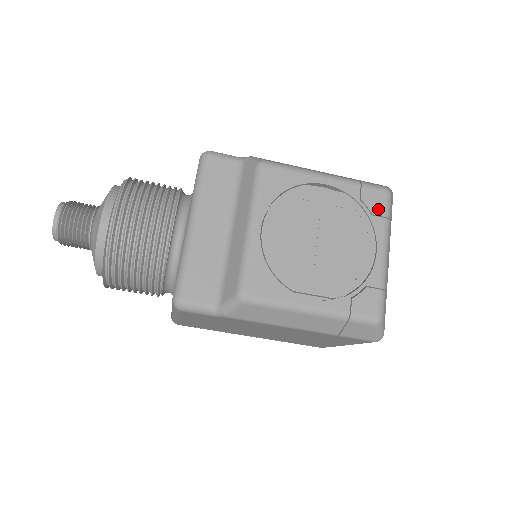
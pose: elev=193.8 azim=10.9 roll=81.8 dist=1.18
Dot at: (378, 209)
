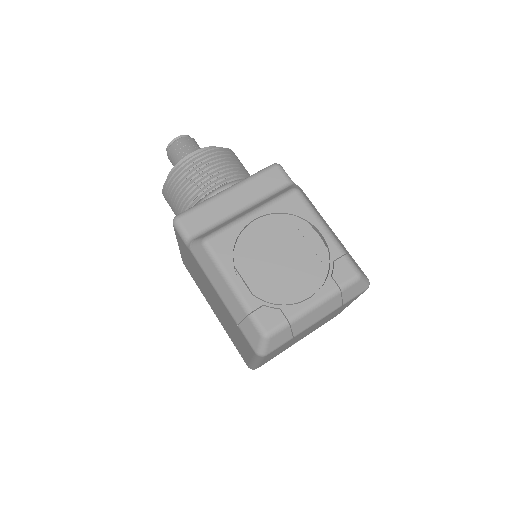
Dot at: (339, 277)
